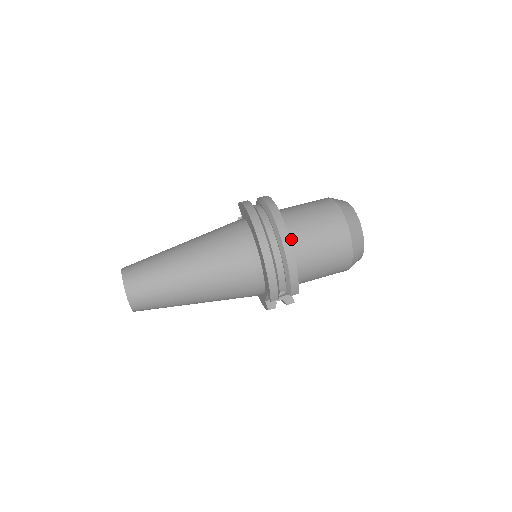
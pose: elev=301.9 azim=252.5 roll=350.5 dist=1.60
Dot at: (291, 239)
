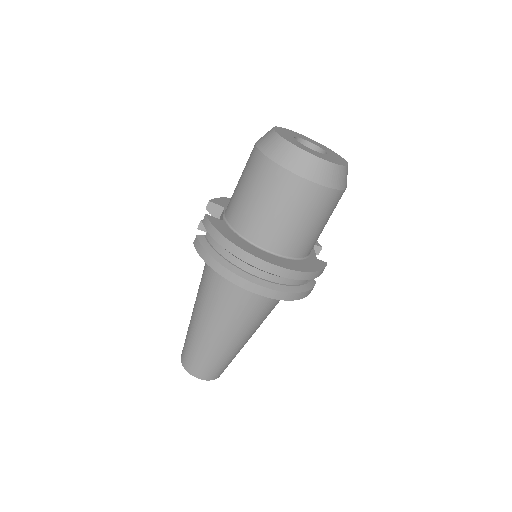
Dot at: (282, 250)
